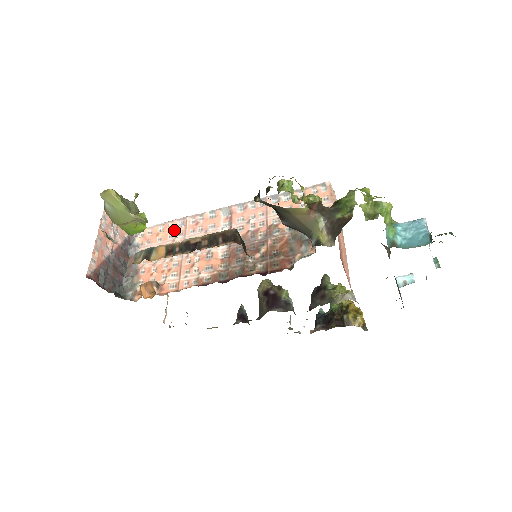
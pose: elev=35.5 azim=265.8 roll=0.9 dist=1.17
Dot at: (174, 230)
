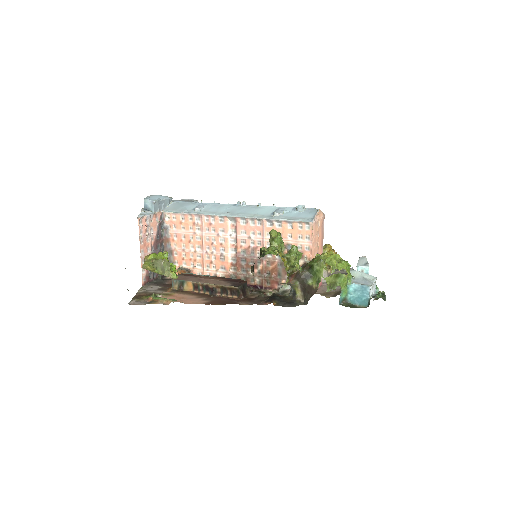
Dot at: (193, 223)
